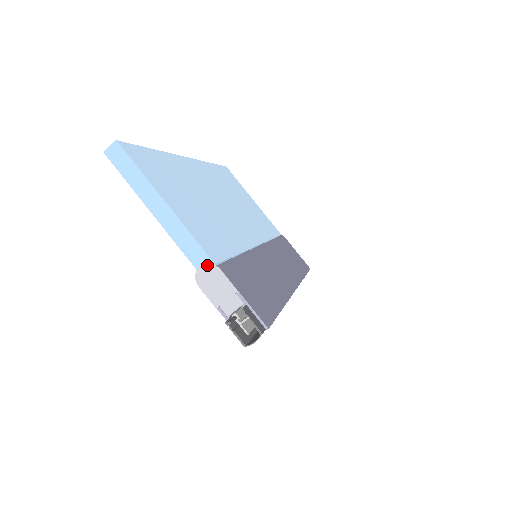
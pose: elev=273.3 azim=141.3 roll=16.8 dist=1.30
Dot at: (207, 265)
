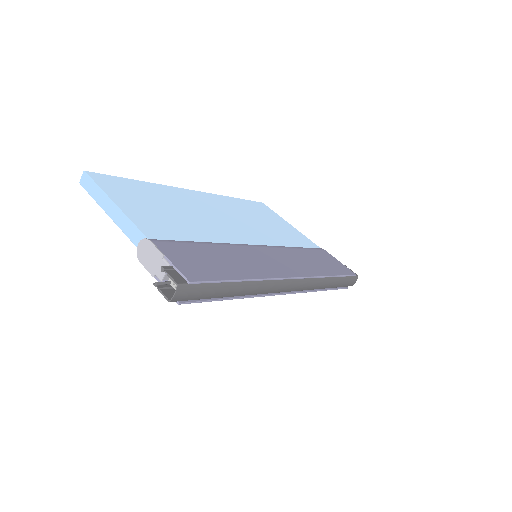
Dot at: (142, 241)
